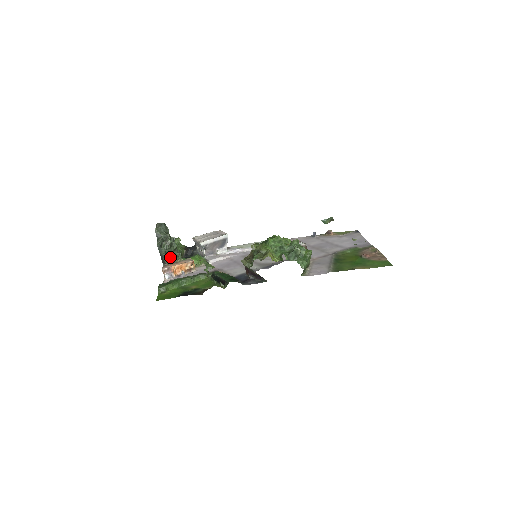
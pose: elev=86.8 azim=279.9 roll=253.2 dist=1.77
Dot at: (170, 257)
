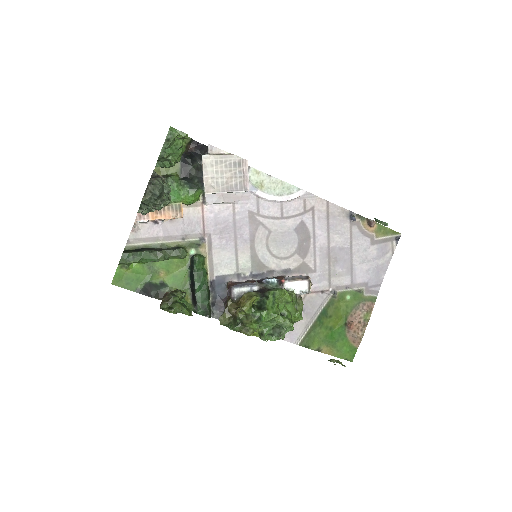
Dot at: occluded
